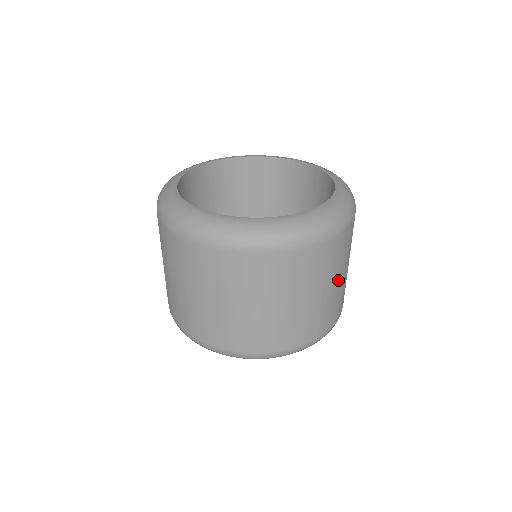
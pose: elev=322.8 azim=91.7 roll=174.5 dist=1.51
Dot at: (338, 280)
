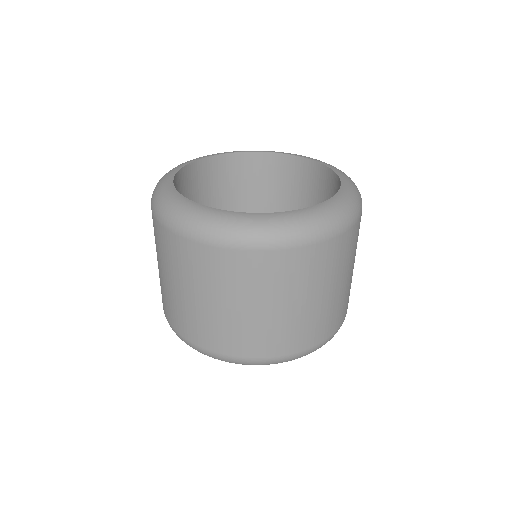
Dot at: (343, 282)
